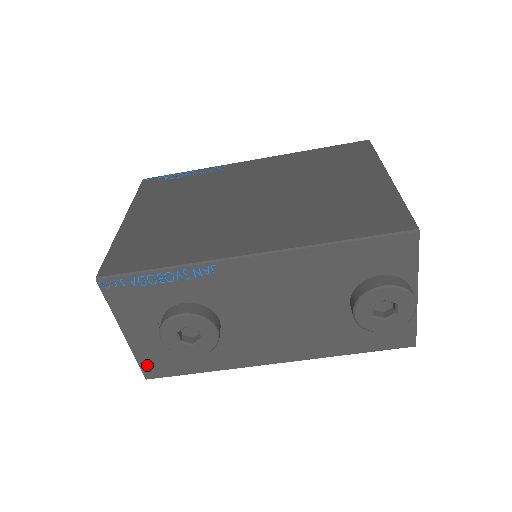
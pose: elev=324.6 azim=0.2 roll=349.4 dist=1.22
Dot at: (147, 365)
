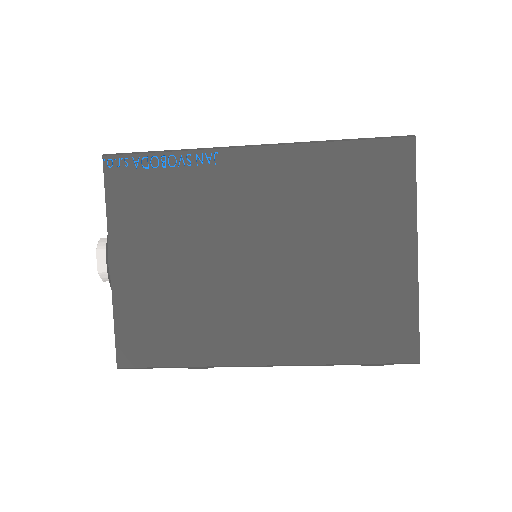
Dot at: occluded
